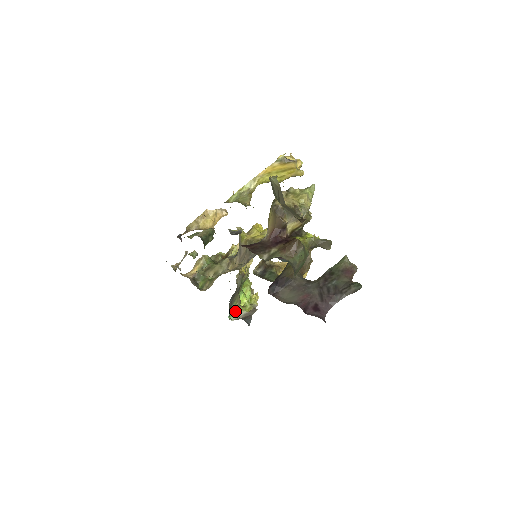
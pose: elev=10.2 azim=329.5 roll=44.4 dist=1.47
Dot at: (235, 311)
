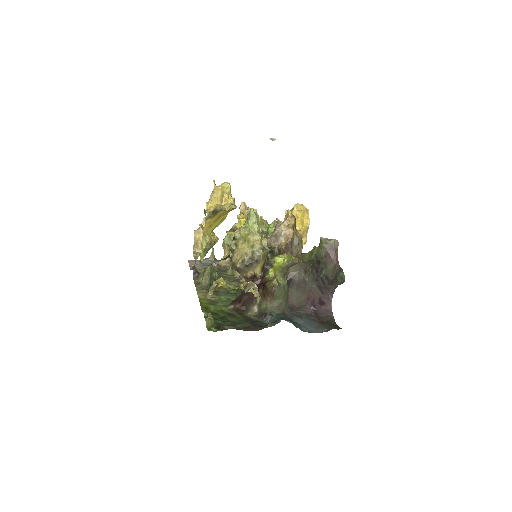
Dot at: occluded
